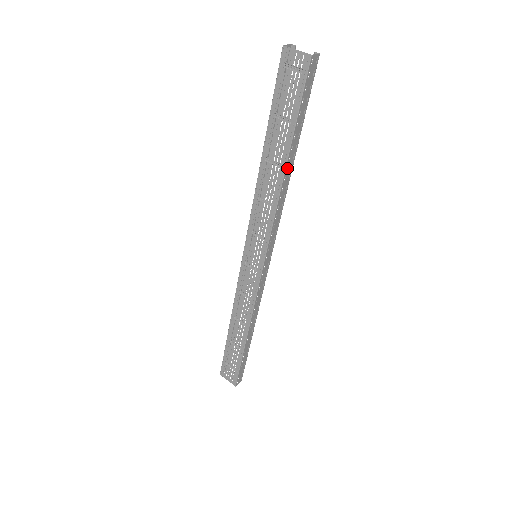
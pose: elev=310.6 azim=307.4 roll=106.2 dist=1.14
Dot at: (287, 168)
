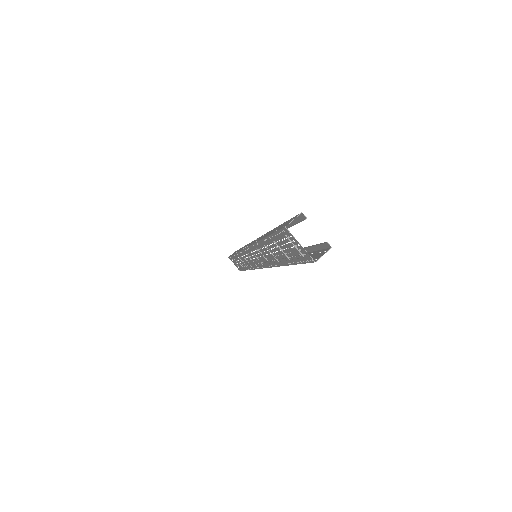
Dot at: occluded
